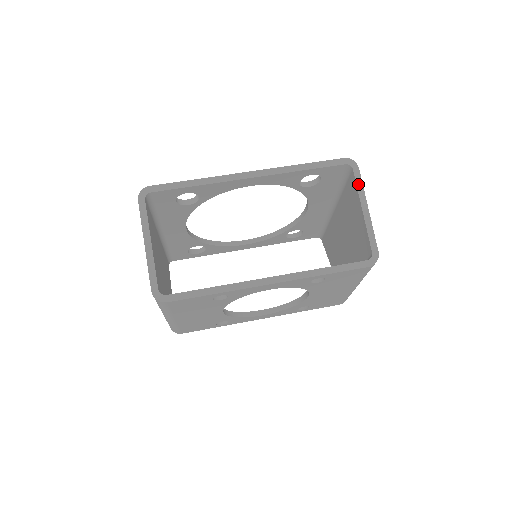
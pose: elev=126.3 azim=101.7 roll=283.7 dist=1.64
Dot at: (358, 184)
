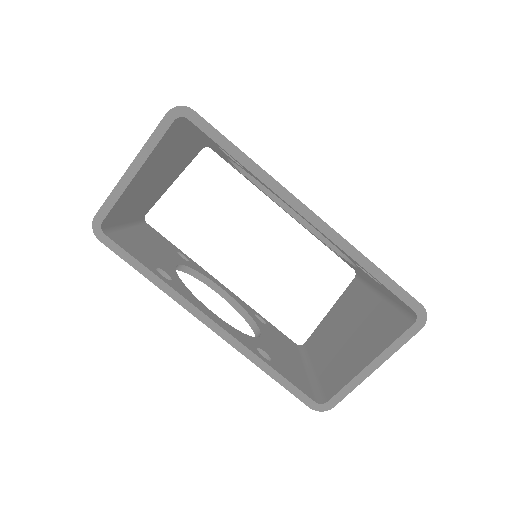
Dot at: (399, 341)
